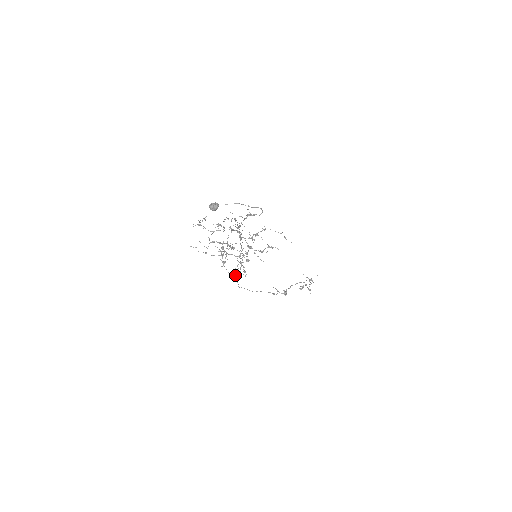
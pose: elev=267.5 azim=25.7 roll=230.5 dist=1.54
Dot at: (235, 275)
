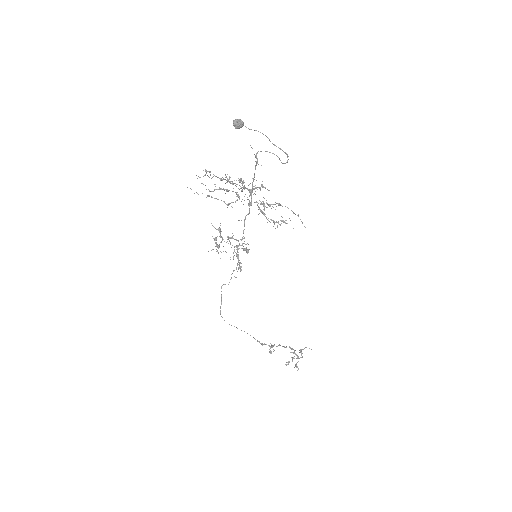
Dot at: (221, 287)
